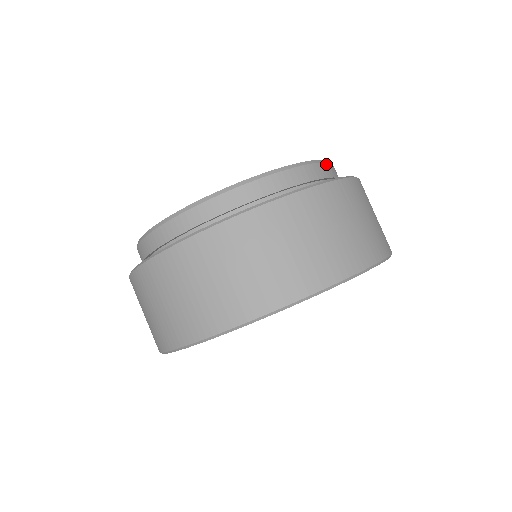
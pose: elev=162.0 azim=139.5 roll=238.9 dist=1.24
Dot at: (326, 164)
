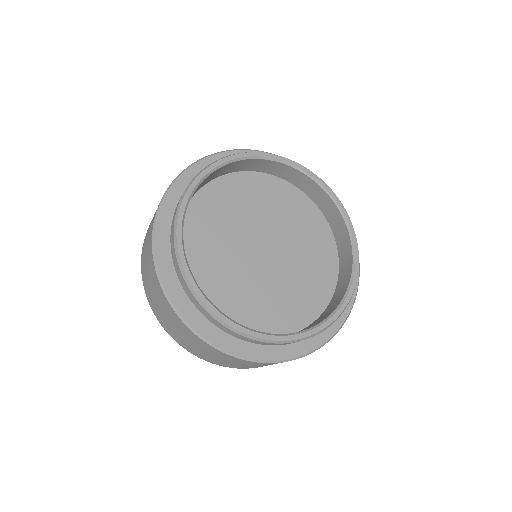
Dot at: (354, 235)
